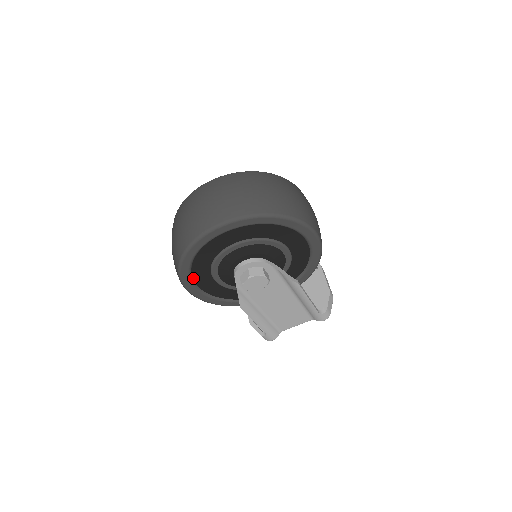
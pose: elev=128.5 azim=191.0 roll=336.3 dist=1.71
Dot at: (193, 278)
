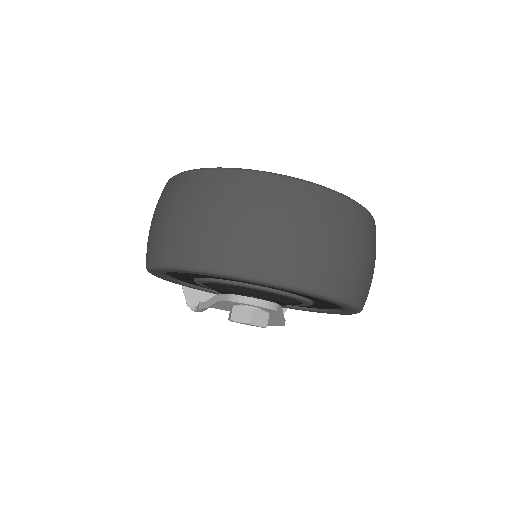
Dot at: occluded
